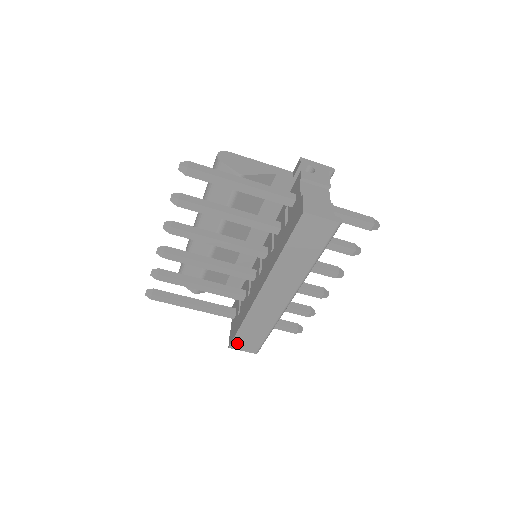
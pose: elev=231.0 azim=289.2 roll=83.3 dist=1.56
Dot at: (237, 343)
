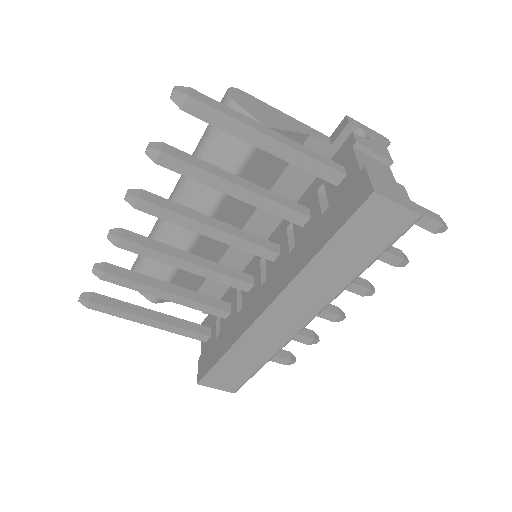
Dot at: (211, 378)
